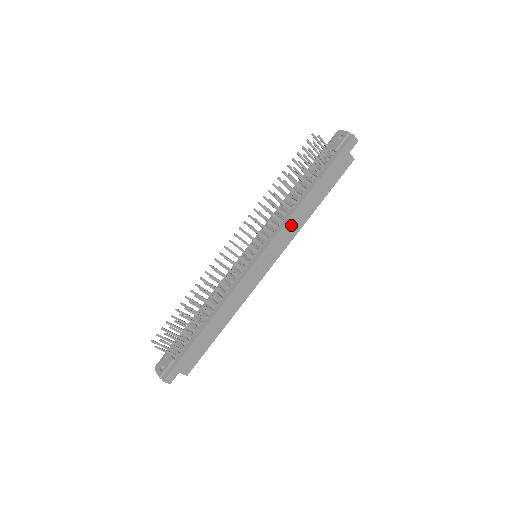
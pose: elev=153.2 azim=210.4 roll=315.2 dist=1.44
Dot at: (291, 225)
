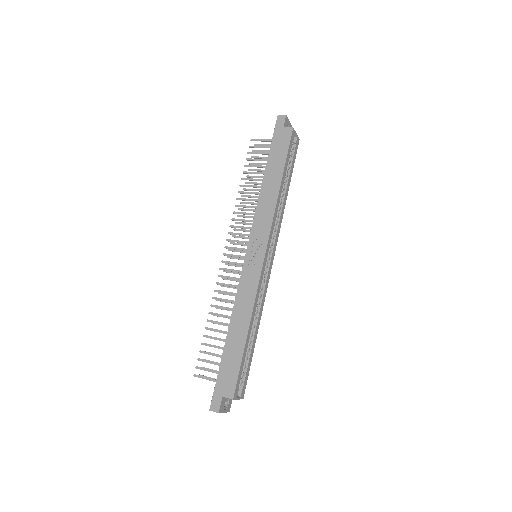
Dot at: (263, 210)
